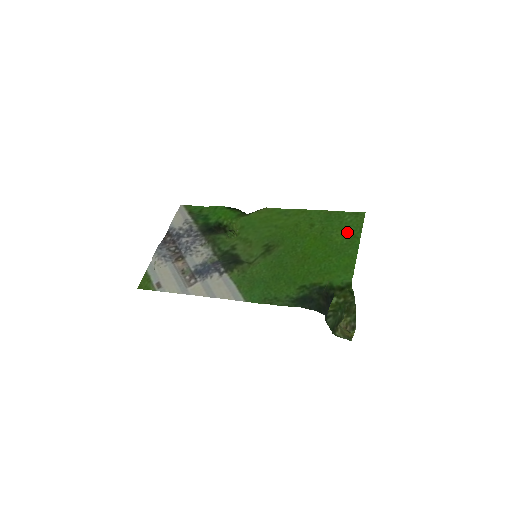
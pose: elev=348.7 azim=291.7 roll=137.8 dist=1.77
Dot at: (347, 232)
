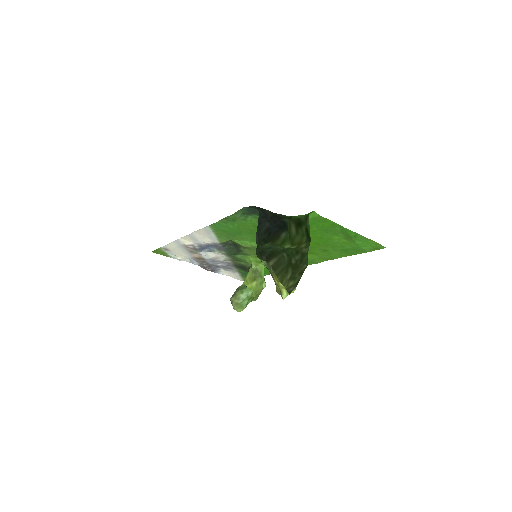
Dot at: (351, 240)
